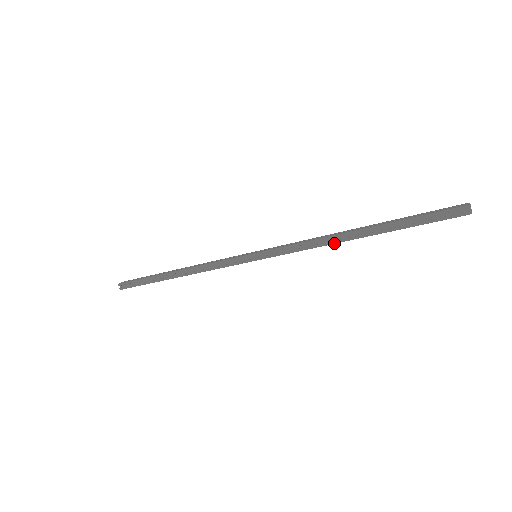
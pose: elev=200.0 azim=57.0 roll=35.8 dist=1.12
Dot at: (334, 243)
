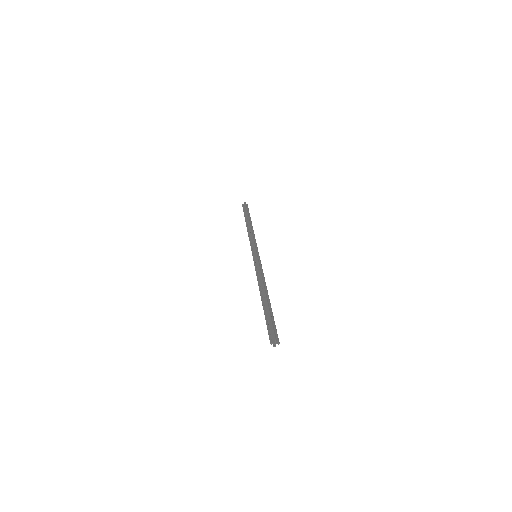
Dot at: occluded
